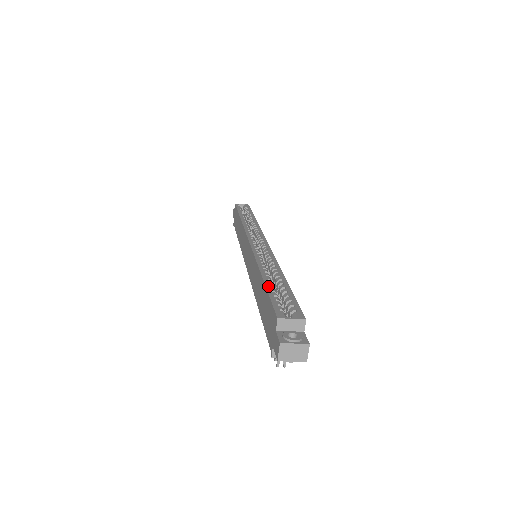
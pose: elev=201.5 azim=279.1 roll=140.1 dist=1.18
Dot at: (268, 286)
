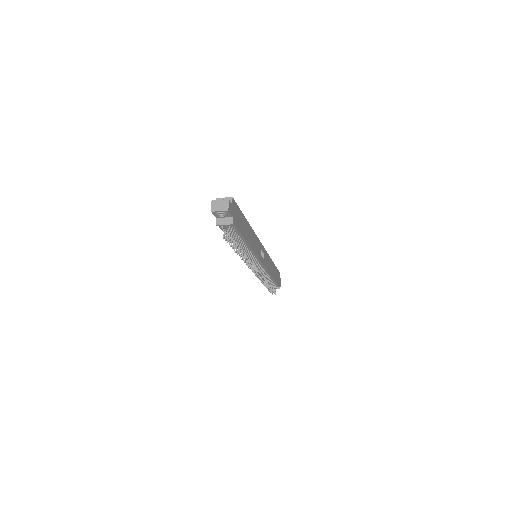
Dot at: occluded
